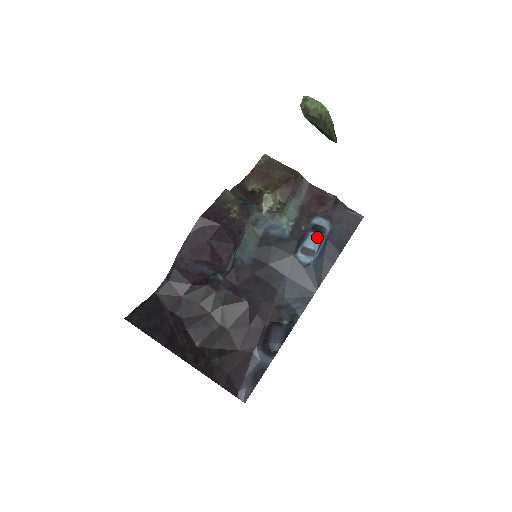
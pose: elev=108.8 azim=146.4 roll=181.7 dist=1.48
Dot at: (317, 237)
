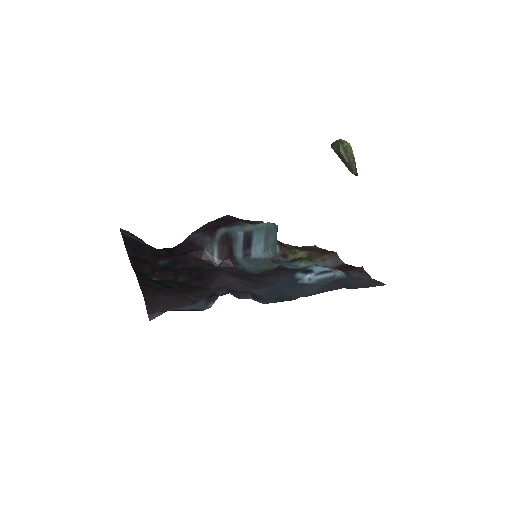
Dot at: (323, 267)
